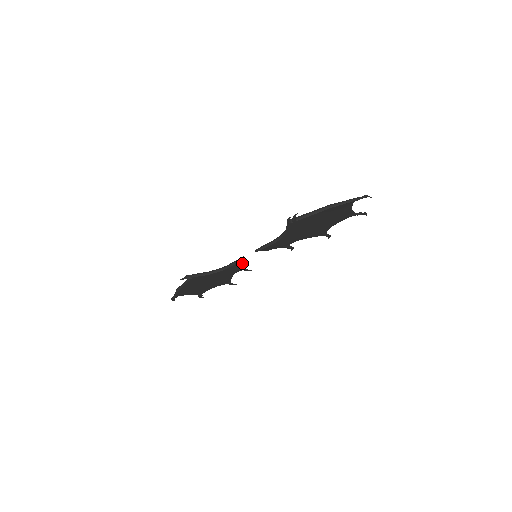
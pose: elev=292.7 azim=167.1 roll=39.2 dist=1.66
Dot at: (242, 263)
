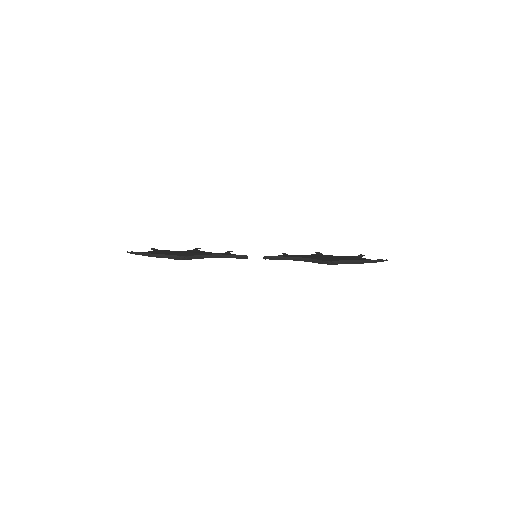
Dot at: occluded
